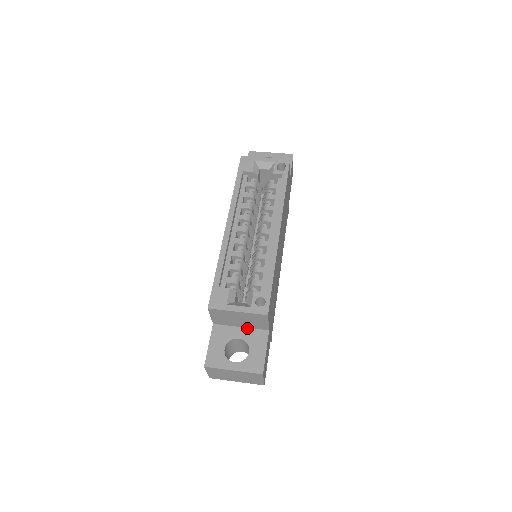
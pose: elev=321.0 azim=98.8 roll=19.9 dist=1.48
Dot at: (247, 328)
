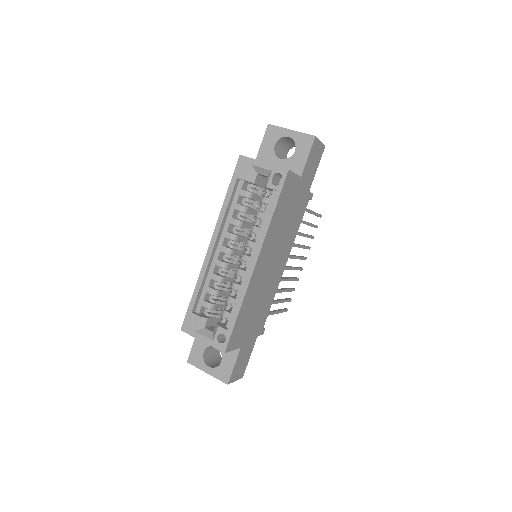
Dot at: occluded
